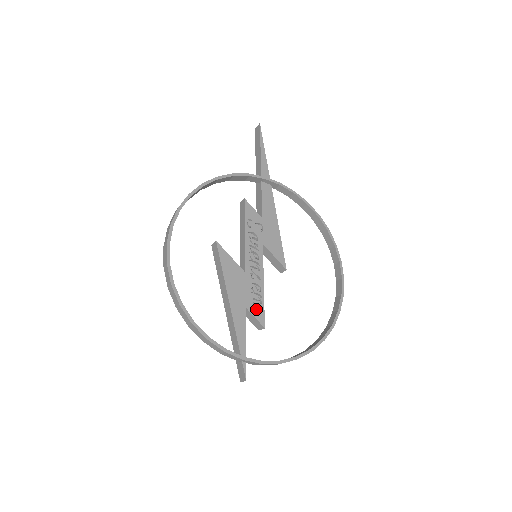
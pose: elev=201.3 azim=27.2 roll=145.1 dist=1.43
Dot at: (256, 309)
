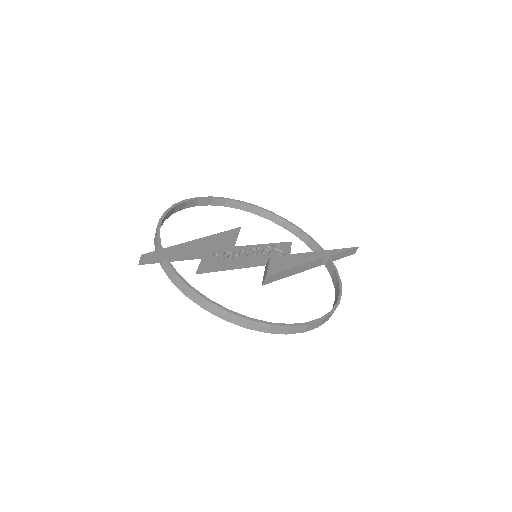
Dot at: (211, 257)
